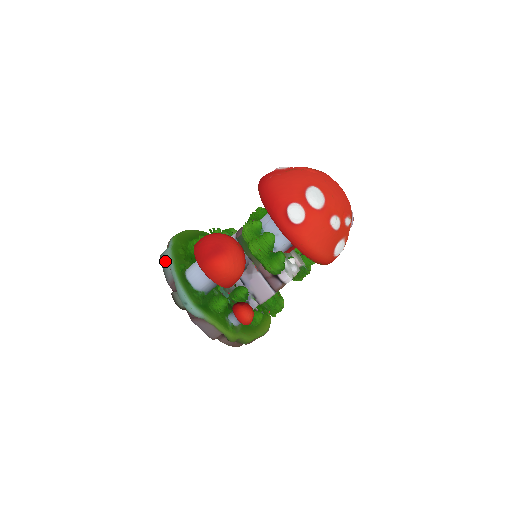
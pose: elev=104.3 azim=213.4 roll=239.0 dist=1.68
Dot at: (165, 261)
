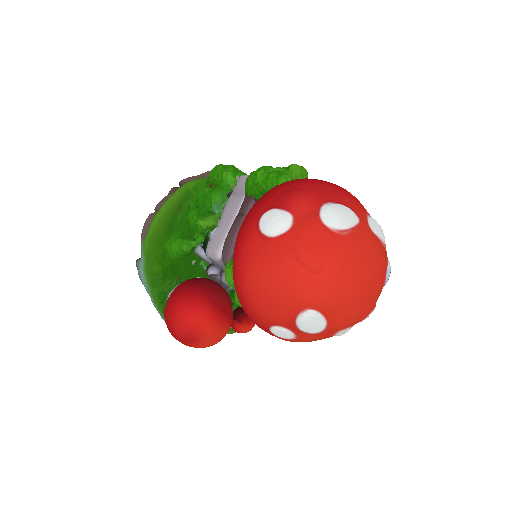
Dot at: (142, 282)
